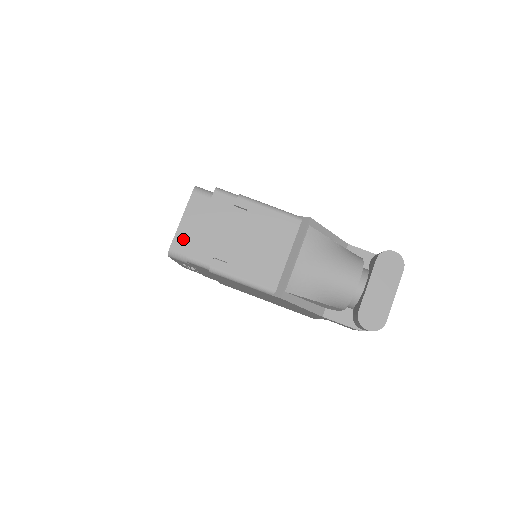
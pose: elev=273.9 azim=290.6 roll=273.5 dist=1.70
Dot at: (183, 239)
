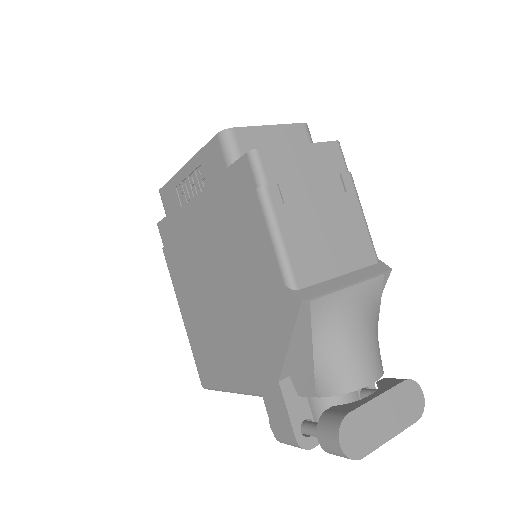
Dot at: (253, 139)
